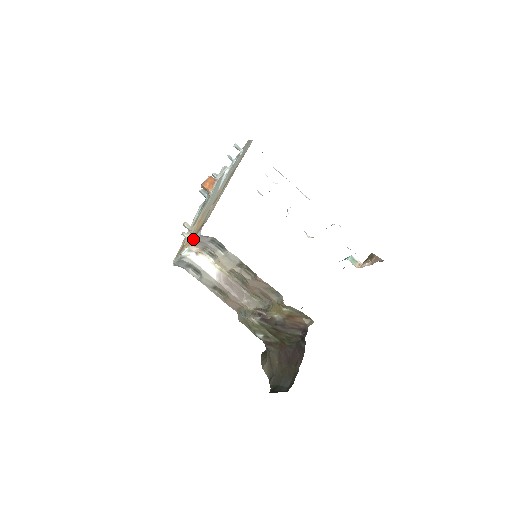
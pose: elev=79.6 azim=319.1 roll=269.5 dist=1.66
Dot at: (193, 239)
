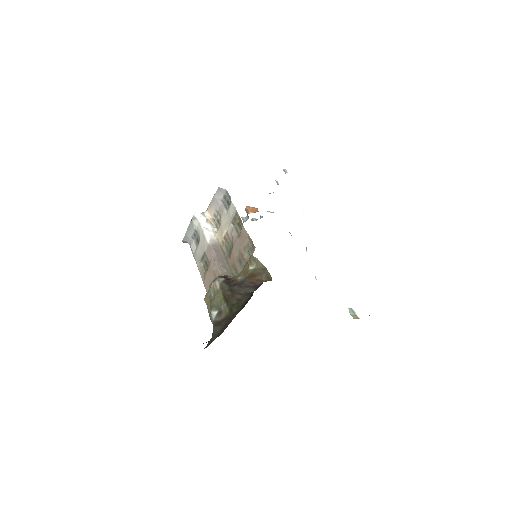
Dot at: (211, 201)
